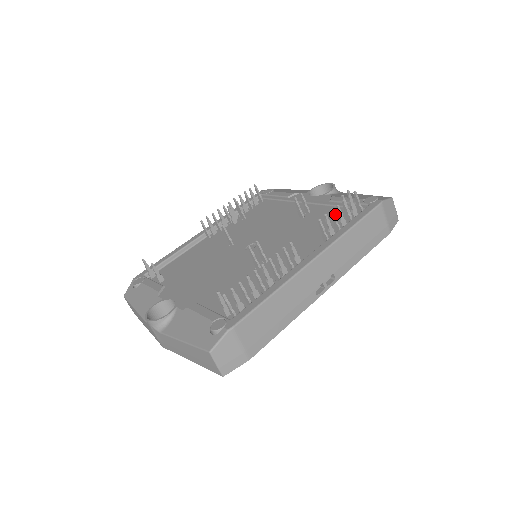
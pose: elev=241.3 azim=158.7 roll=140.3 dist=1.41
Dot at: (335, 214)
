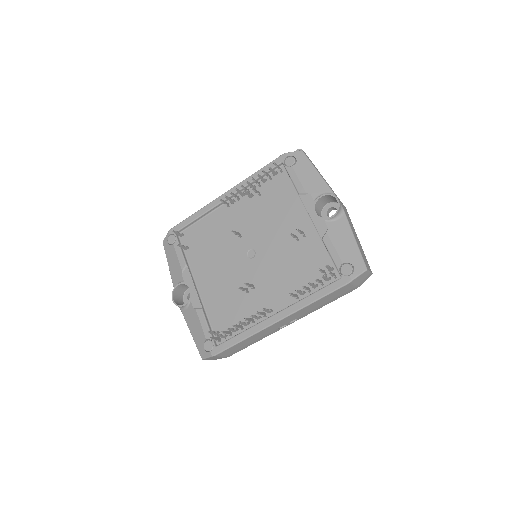
Dot at: (319, 260)
